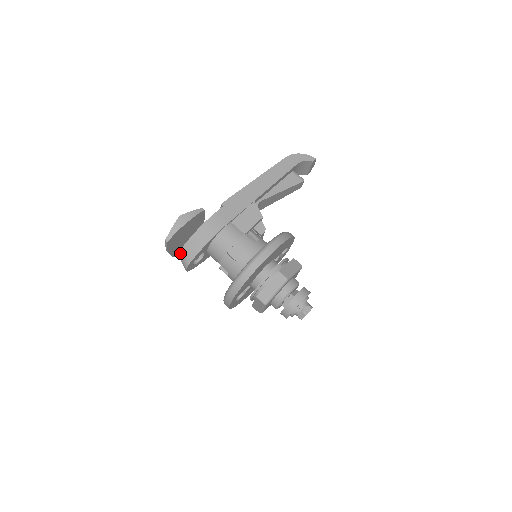
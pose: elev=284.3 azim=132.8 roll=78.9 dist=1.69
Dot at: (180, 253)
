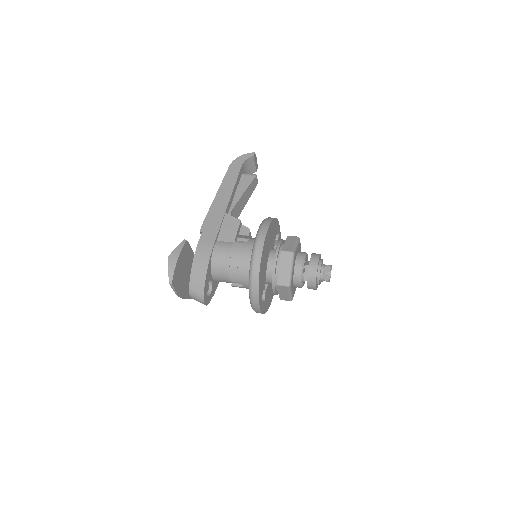
Dot at: (190, 293)
